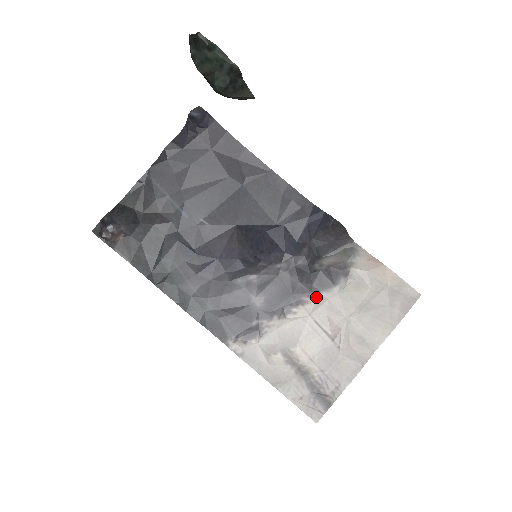
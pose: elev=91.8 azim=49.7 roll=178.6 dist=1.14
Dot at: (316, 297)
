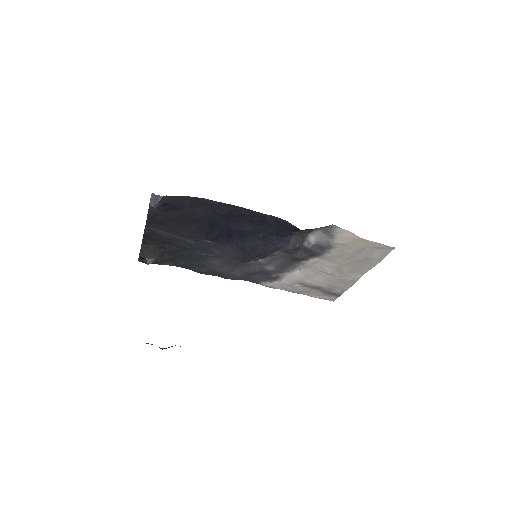
Dot at: (311, 260)
